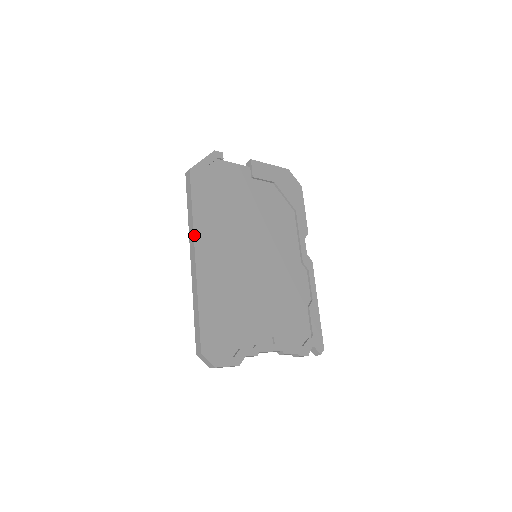
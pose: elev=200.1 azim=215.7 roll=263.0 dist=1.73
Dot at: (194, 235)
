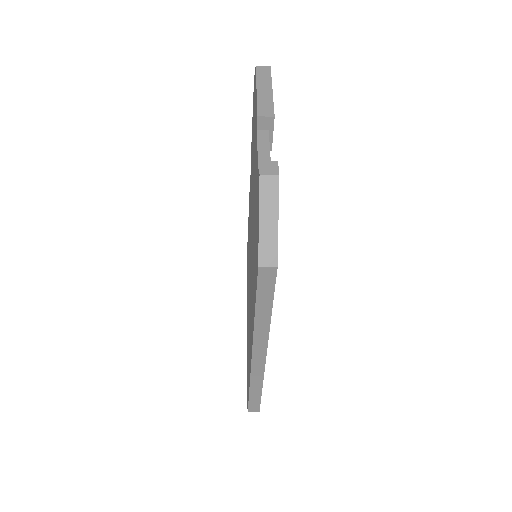
Dot at: occluded
